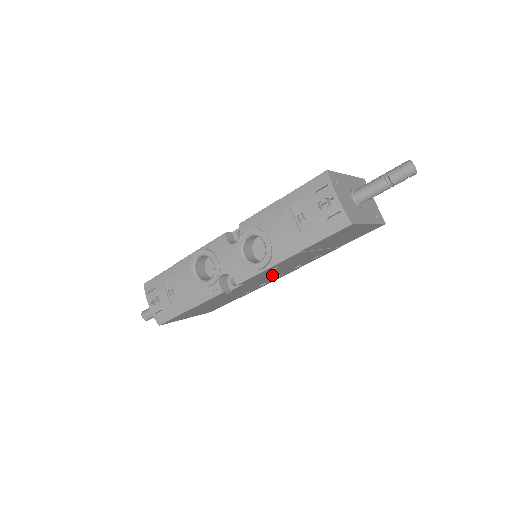
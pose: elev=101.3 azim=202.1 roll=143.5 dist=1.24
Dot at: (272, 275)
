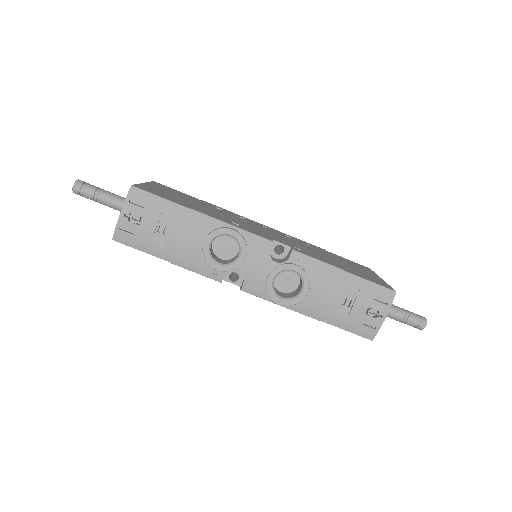
Dot at: occluded
